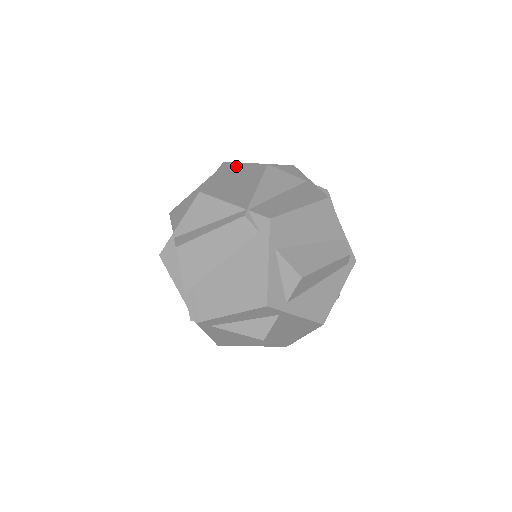
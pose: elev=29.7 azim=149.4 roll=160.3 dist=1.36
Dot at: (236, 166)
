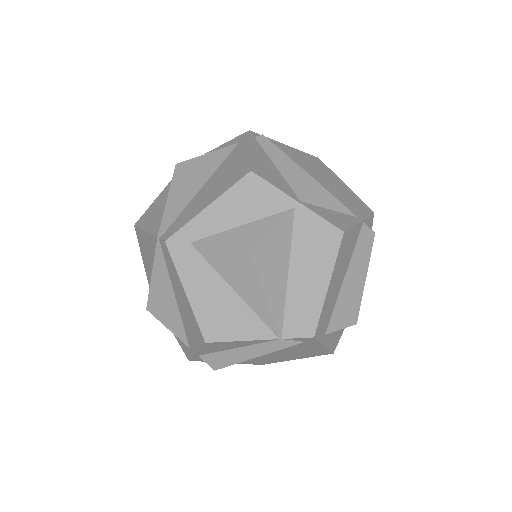
Dot at: (189, 242)
